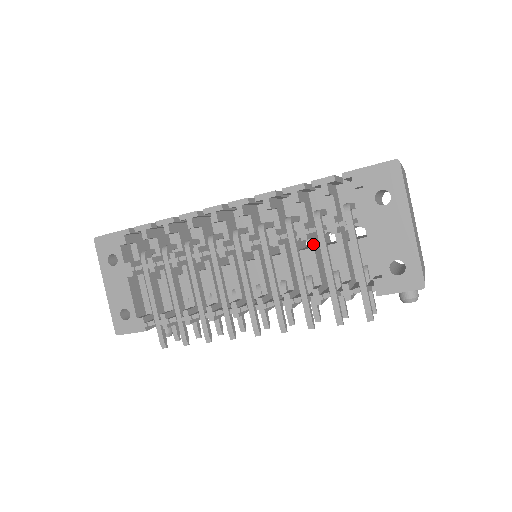
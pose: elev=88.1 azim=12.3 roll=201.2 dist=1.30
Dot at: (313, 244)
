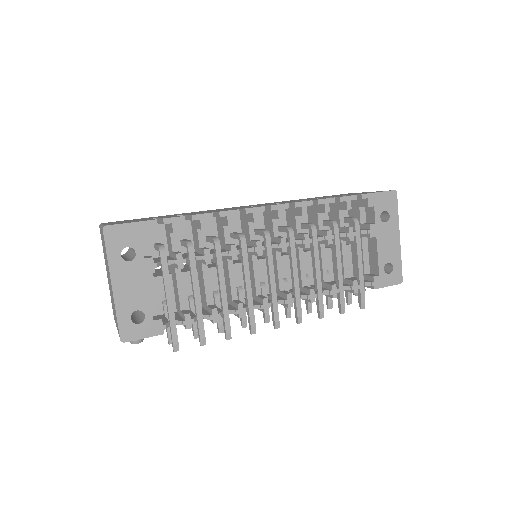
Dot at: occluded
